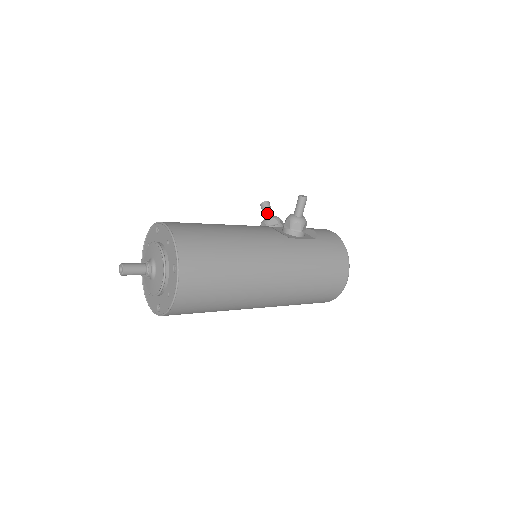
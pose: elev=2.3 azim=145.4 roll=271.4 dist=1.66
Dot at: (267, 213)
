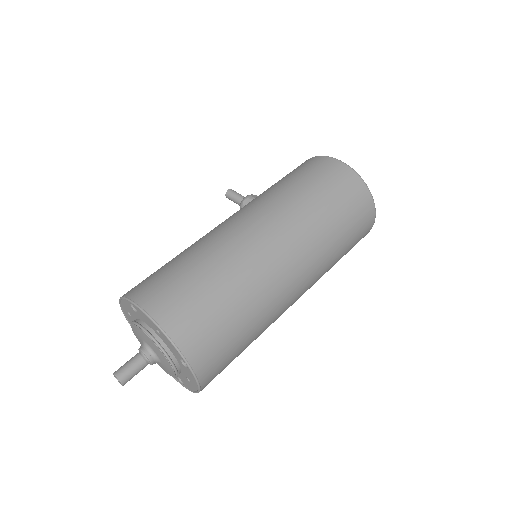
Dot at: occluded
